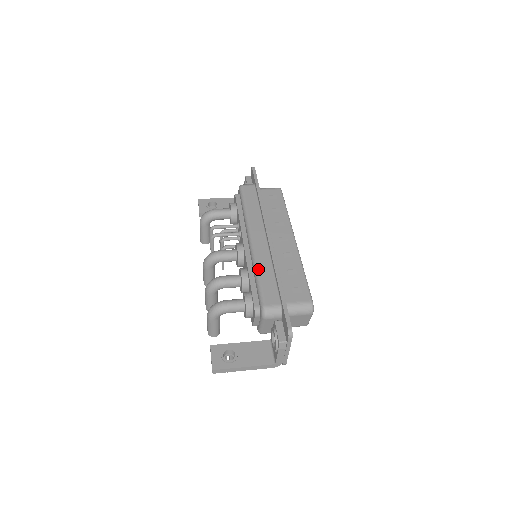
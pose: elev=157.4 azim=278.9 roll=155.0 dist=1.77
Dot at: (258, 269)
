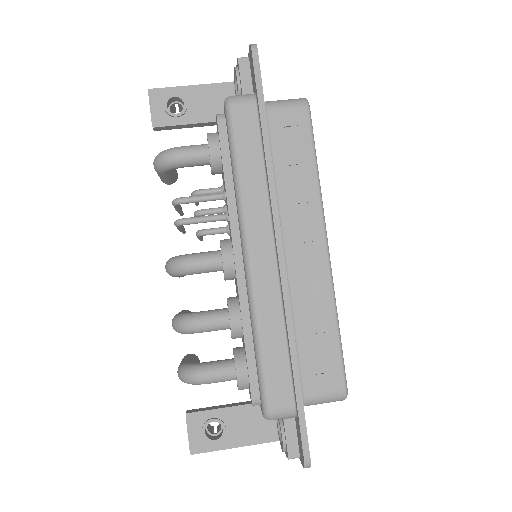
Dot at: (259, 330)
